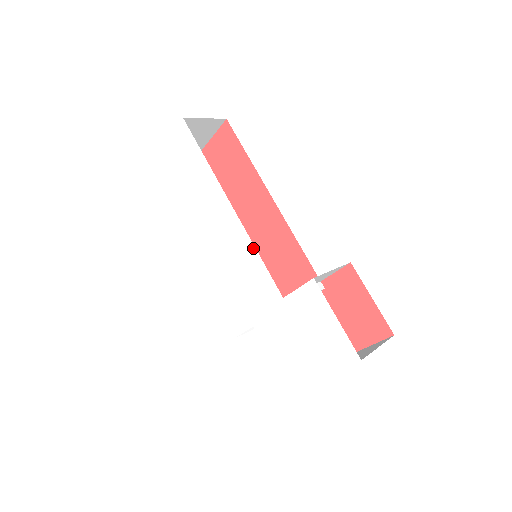
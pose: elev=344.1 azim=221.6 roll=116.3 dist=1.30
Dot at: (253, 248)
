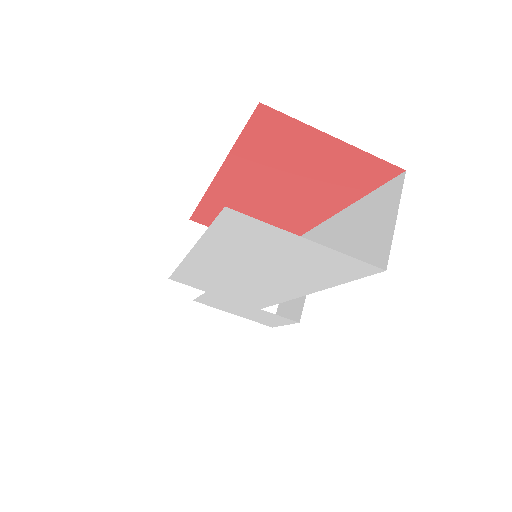
Dot at: (279, 302)
